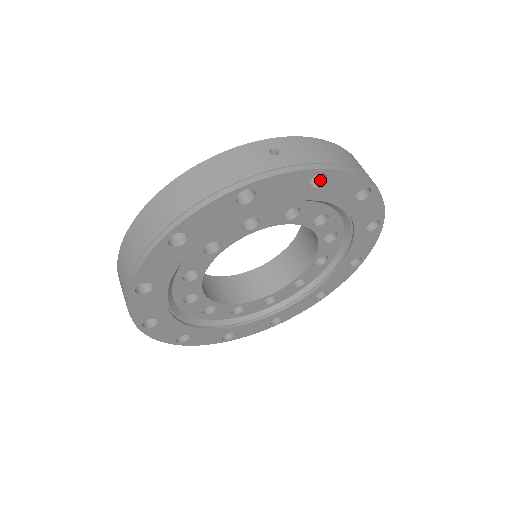
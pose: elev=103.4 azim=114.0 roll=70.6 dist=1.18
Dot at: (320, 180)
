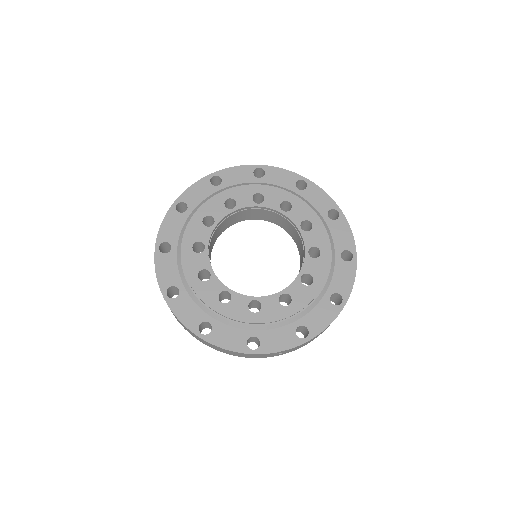
Dot at: (302, 332)
